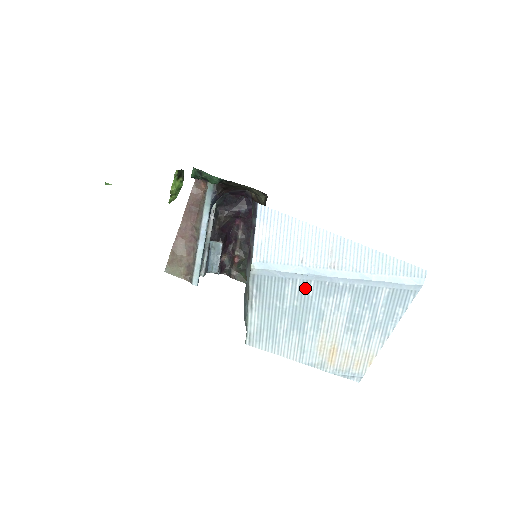
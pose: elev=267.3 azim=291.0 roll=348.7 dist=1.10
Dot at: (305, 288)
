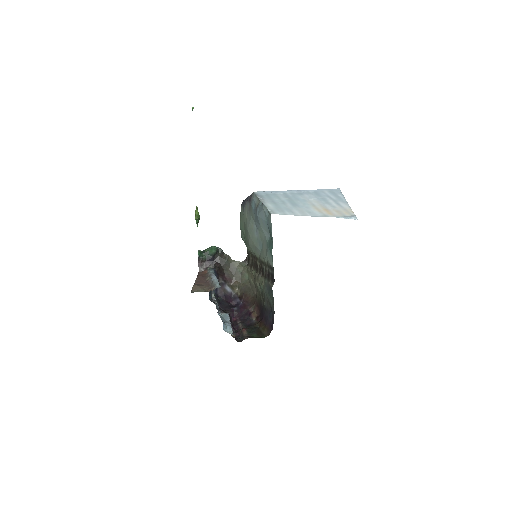
Dot at: (286, 195)
